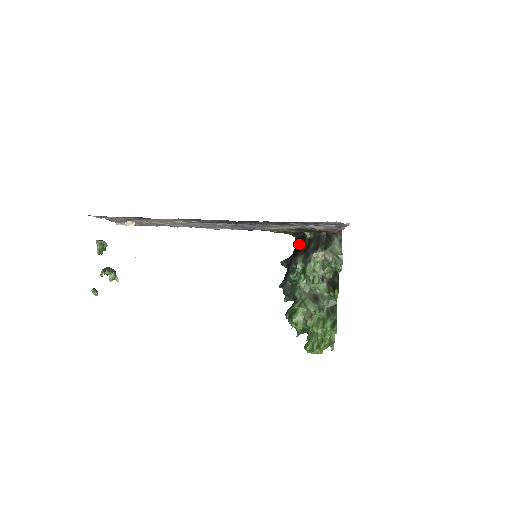
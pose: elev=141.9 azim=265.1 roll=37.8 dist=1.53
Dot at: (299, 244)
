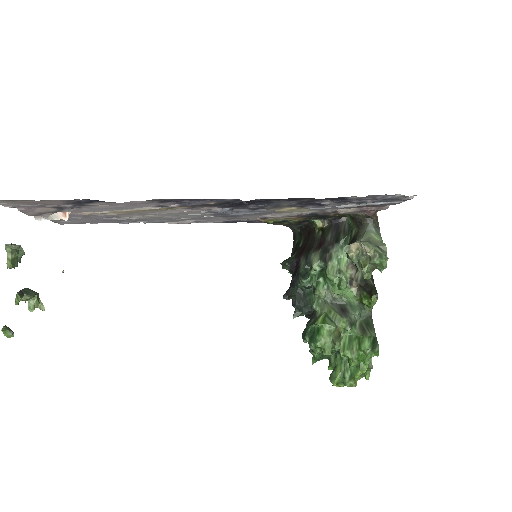
Dot at: (302, 237)
